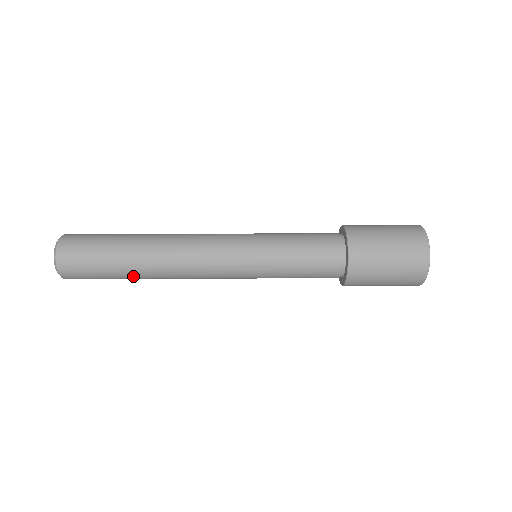
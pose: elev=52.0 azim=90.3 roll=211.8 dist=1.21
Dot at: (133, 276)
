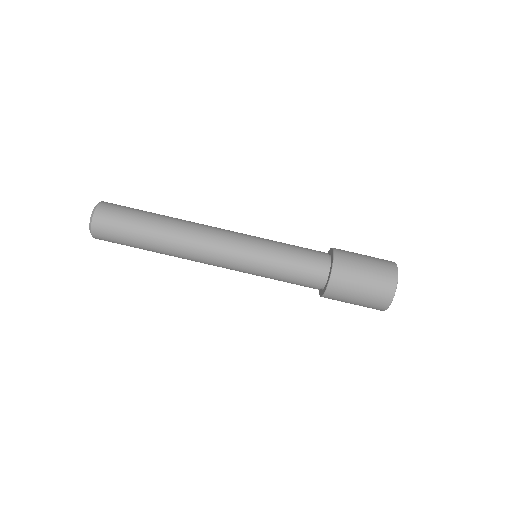
Dot at: (152, 250)
